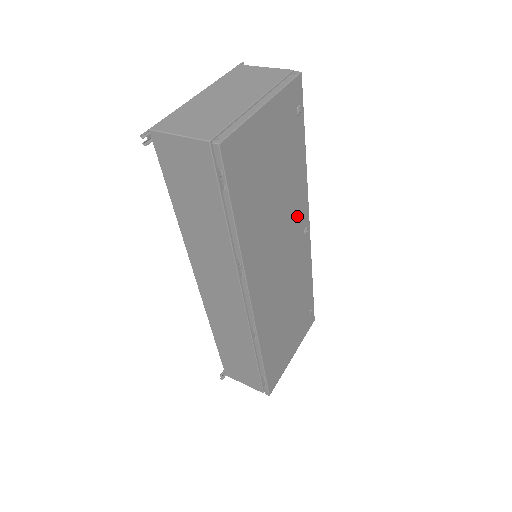
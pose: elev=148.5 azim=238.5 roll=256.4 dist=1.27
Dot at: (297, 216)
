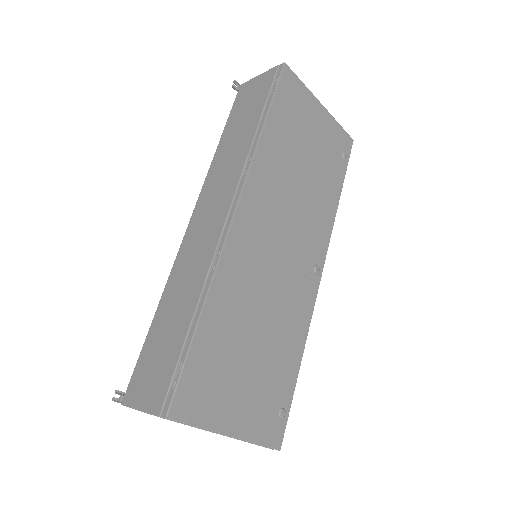
Dot at: (314, 234)
